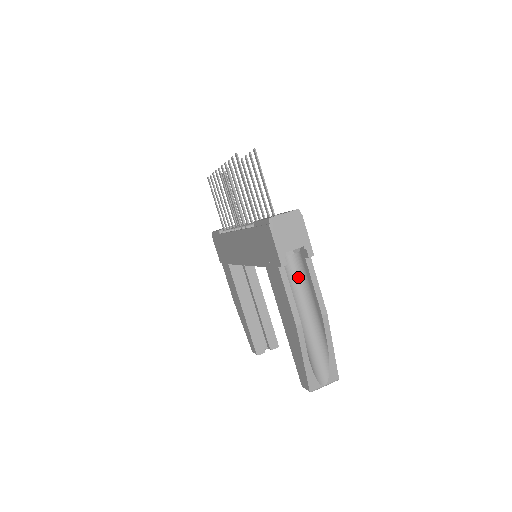
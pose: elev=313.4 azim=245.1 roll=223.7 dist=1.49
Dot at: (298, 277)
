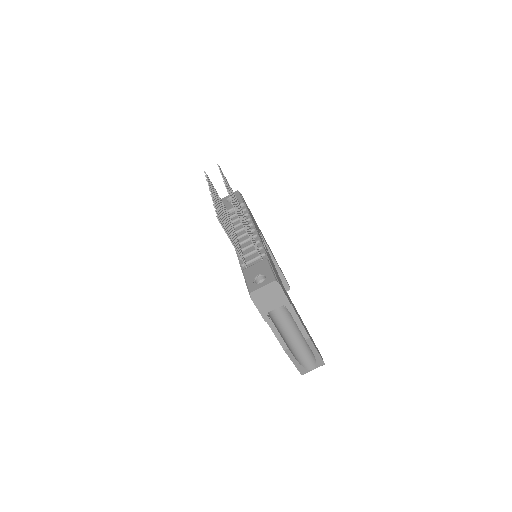
Dot at: (284, 311)
